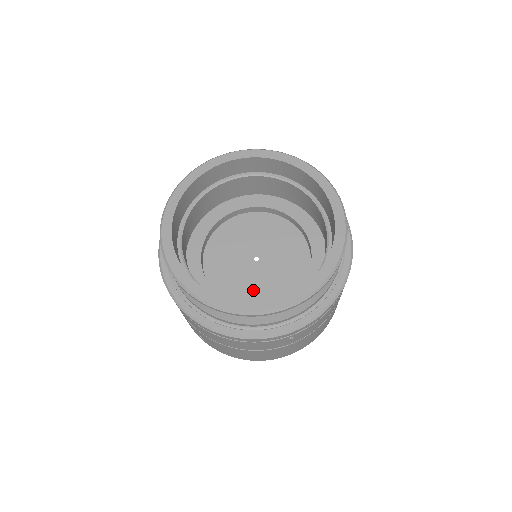
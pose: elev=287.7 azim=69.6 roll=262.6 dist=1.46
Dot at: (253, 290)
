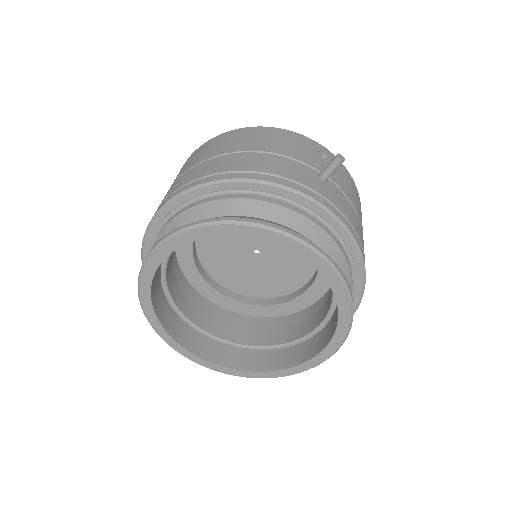
Dot at: (225, 265)
